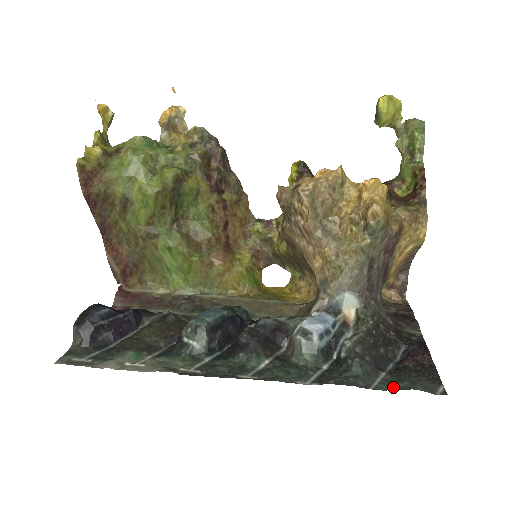
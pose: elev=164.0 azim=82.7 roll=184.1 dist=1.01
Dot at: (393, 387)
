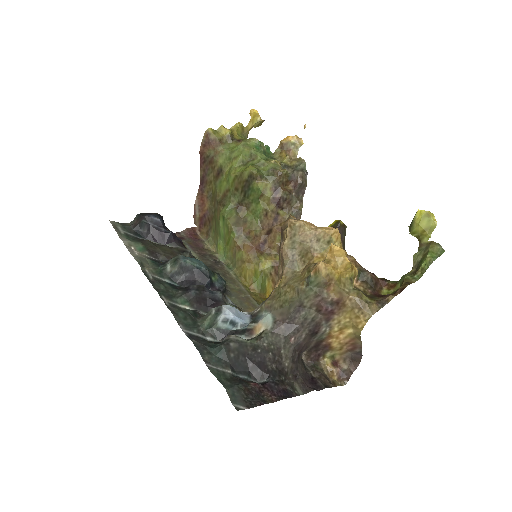
Dot at: (218, 376)
